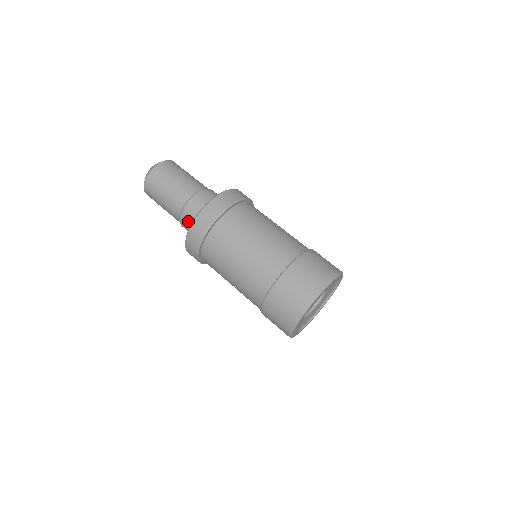
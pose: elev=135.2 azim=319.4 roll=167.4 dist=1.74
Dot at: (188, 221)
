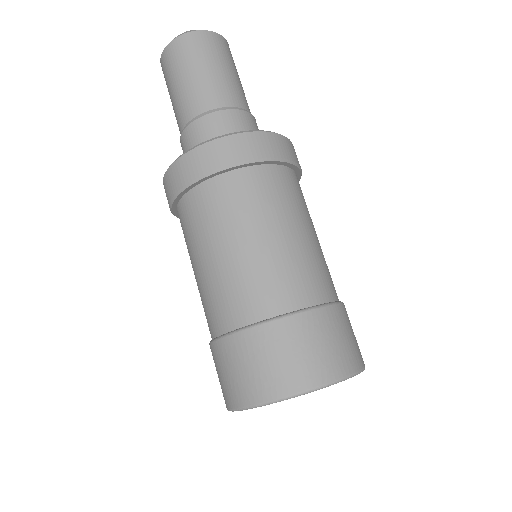
Dot at: (185, 151)
